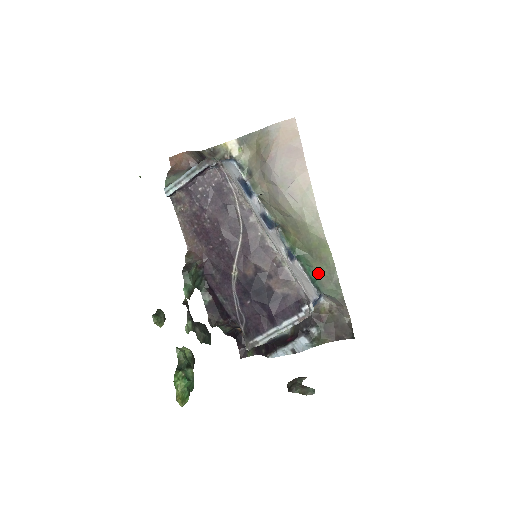
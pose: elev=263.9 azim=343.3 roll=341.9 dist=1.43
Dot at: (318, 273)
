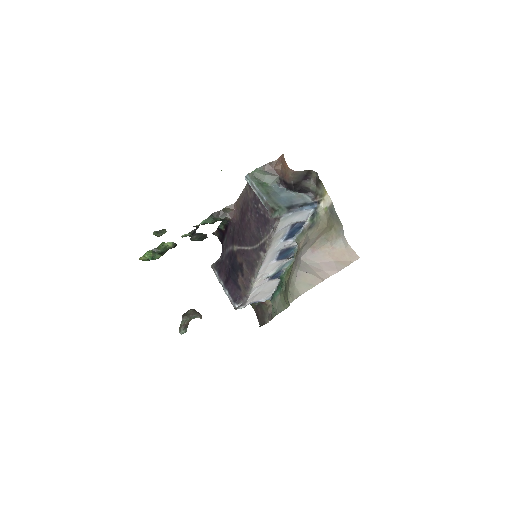
Dot at: (280, 296)
